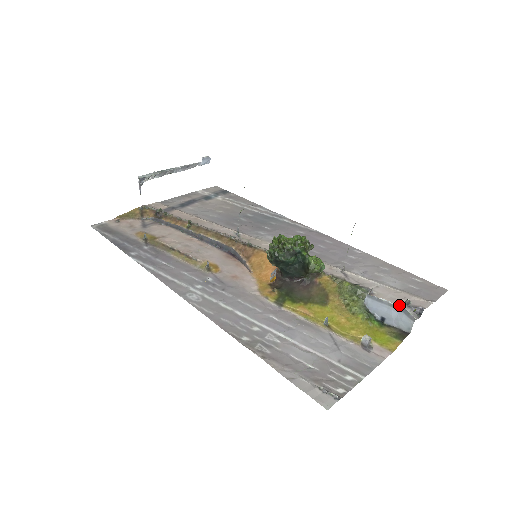
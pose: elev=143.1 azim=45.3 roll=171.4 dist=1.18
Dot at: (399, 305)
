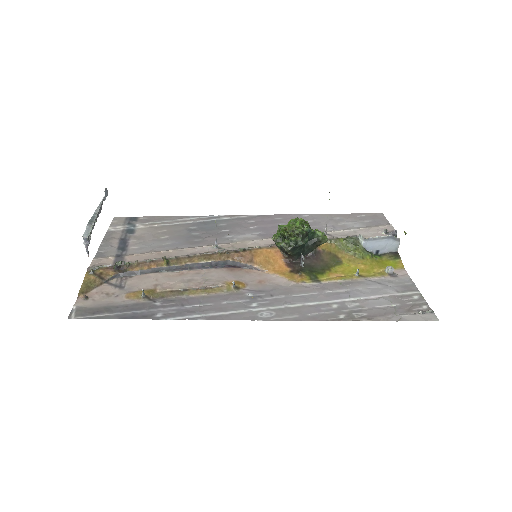
Dot at: (388, 235)
